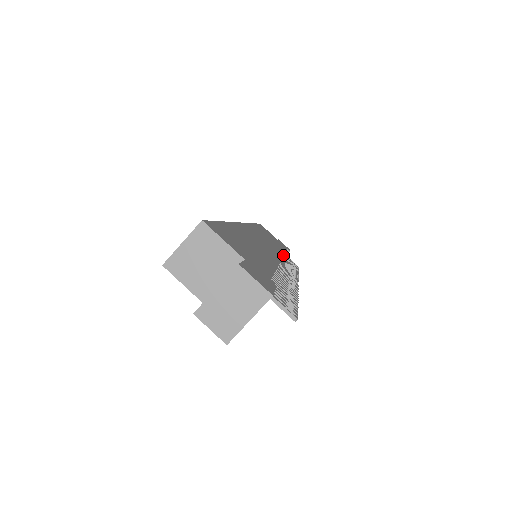
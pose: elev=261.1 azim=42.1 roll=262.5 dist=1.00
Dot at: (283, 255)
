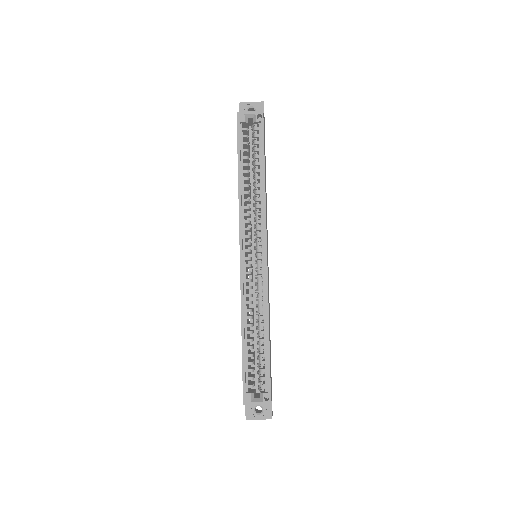
Dot at: occluded
